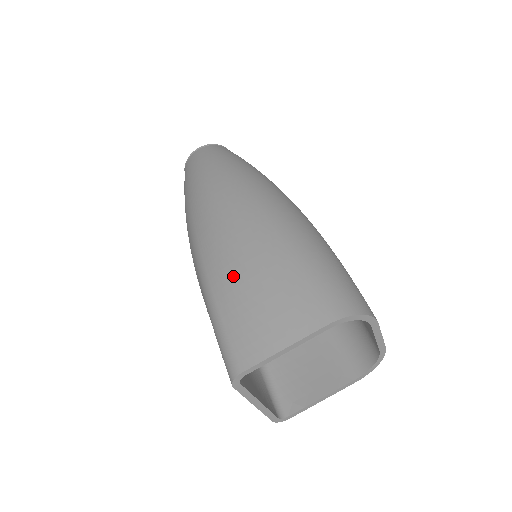
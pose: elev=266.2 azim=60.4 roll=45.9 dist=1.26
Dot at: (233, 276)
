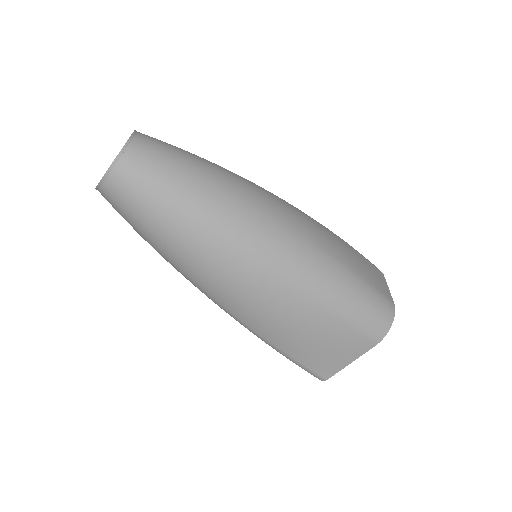
Dot at: (289, 338)
